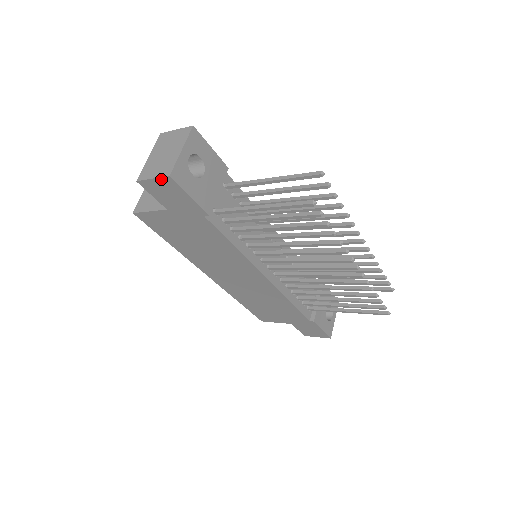
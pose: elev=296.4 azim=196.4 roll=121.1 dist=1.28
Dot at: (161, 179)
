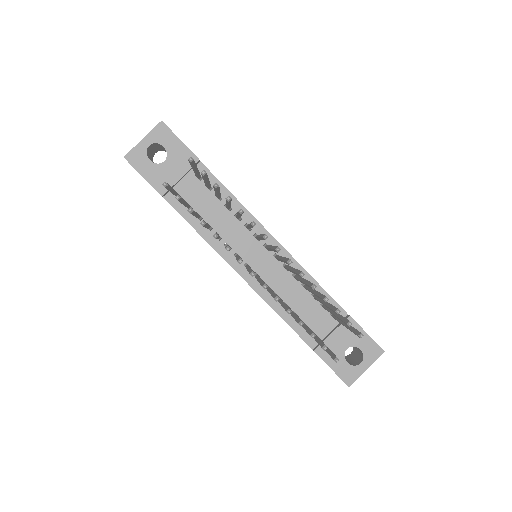
Dot at: occluded
